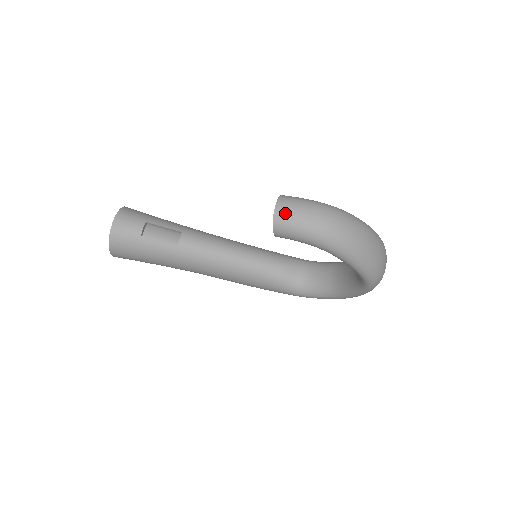
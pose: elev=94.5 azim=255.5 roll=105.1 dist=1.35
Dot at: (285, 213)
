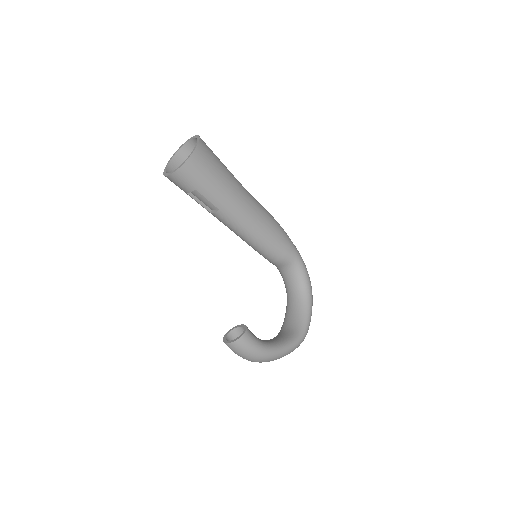
Dot at: (230, 348)
